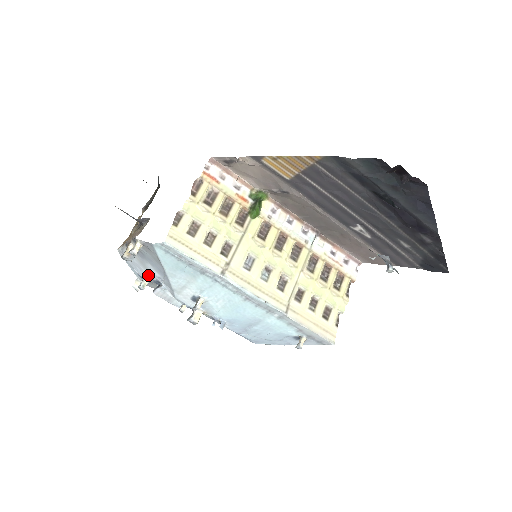
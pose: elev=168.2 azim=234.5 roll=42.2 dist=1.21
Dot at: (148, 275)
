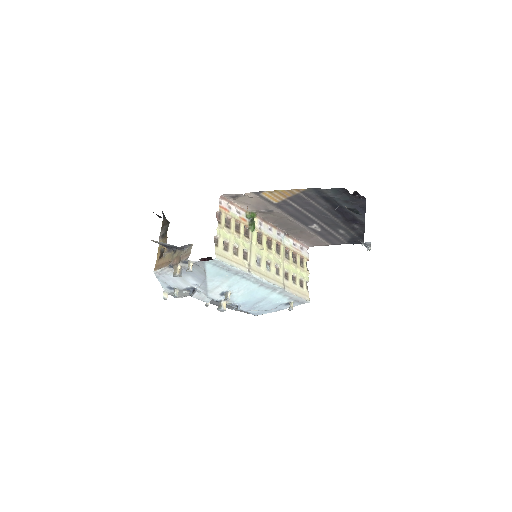
Dot at: (182, 285)
